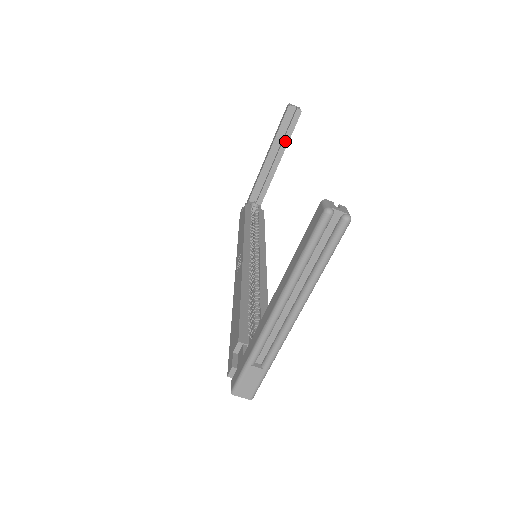
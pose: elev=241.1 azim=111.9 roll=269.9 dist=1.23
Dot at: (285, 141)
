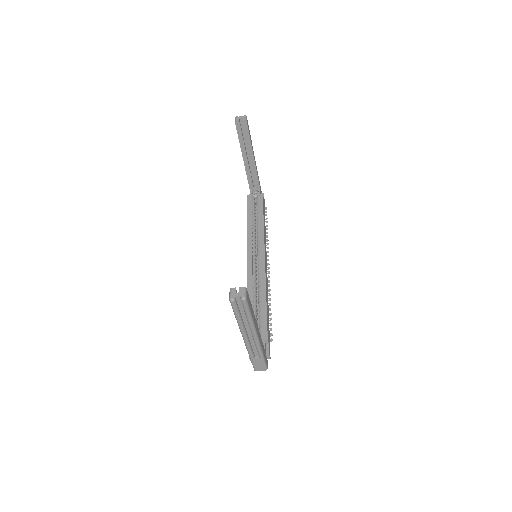
Dot at: (248, 144)
